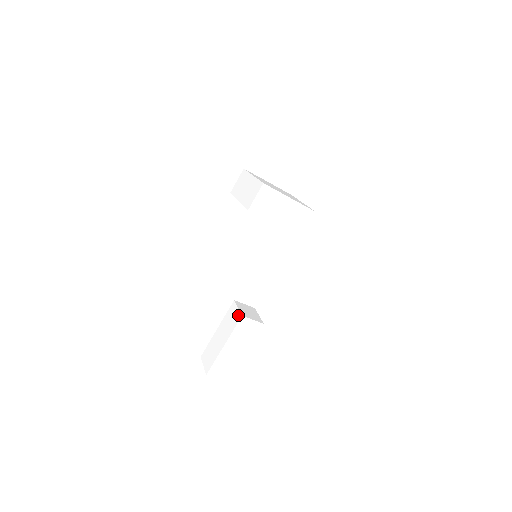
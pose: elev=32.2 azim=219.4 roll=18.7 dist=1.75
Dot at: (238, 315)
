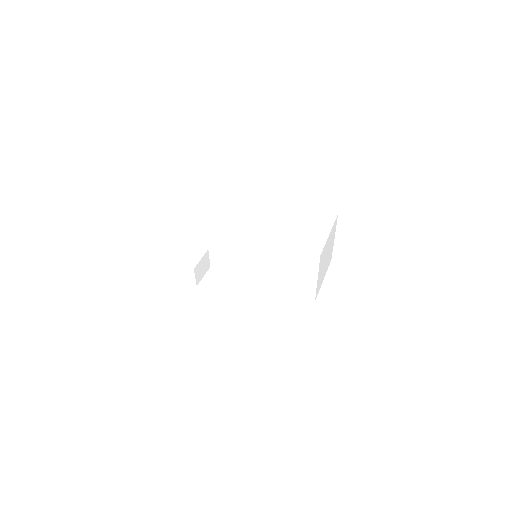
Dot at: (194, 263)
